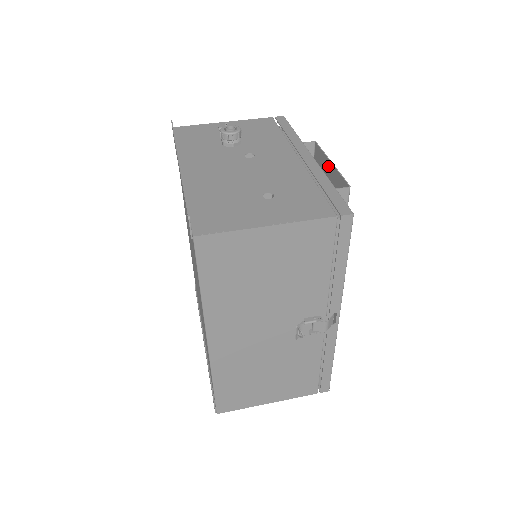
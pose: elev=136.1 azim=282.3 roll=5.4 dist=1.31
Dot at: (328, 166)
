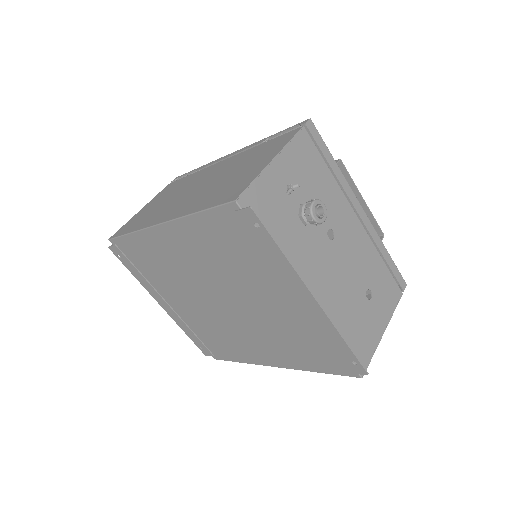
Dot at: occluded
